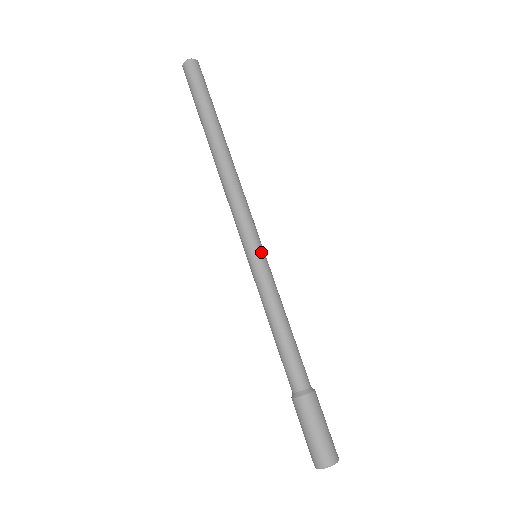
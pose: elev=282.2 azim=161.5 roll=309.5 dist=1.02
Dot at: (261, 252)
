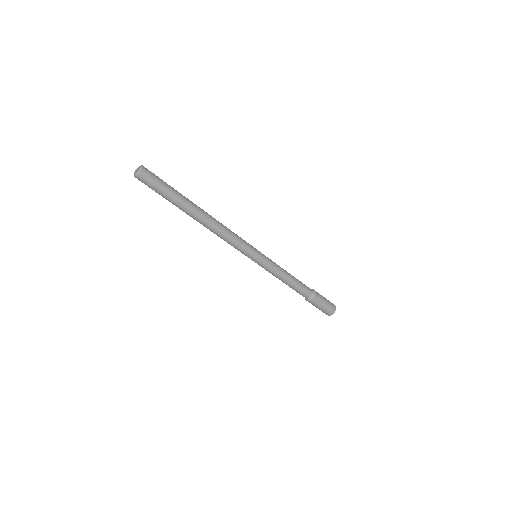
Dot at: (260, 255)
